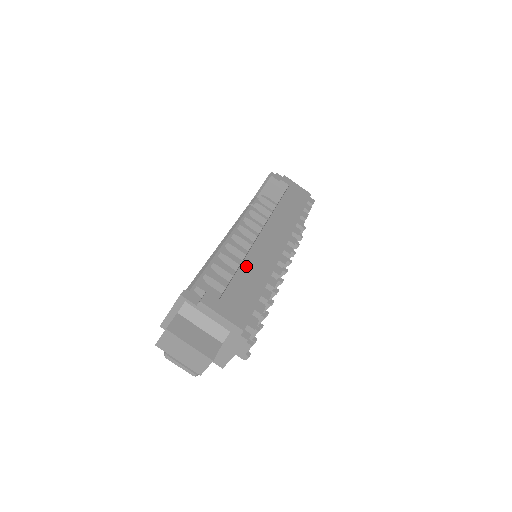
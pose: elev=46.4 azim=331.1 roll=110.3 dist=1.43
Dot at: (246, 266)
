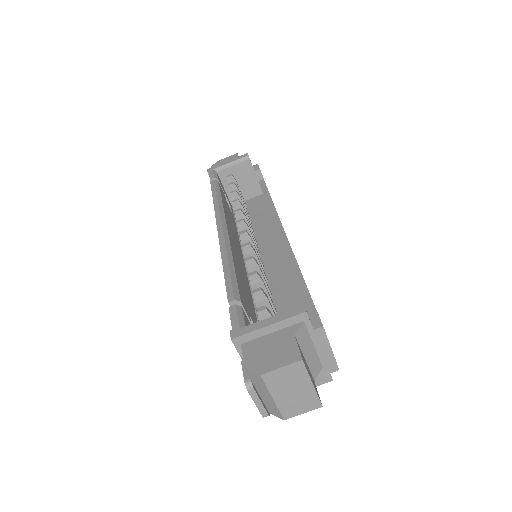
Dot at: occluded
